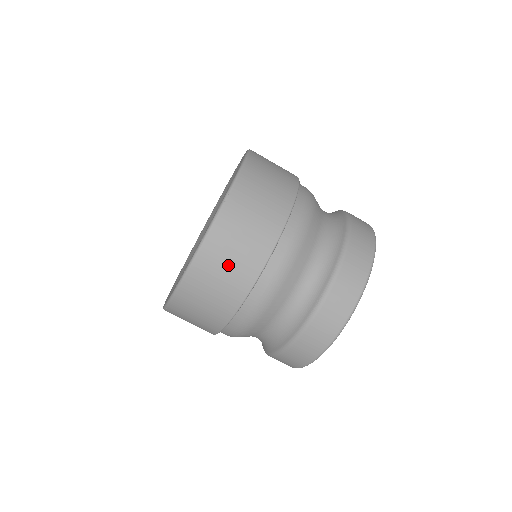
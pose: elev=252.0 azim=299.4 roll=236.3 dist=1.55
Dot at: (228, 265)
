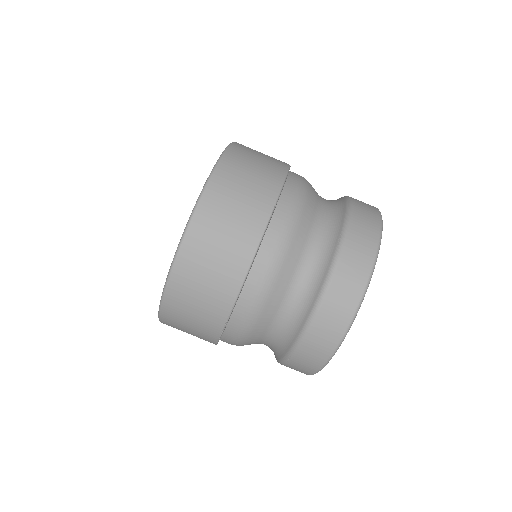
Dot at: (238, 201)
